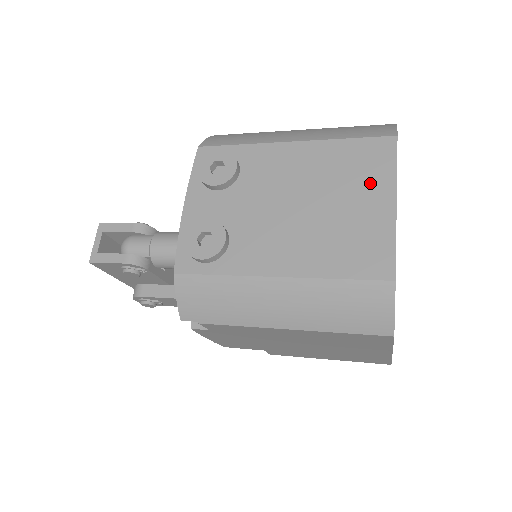
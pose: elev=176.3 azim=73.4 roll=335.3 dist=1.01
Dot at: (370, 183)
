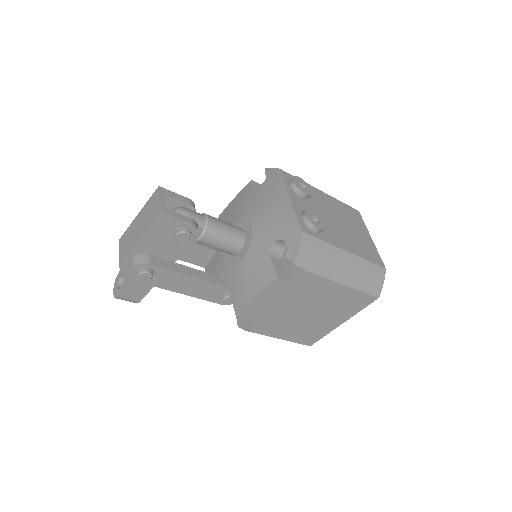
Dot at: (360, 226)
